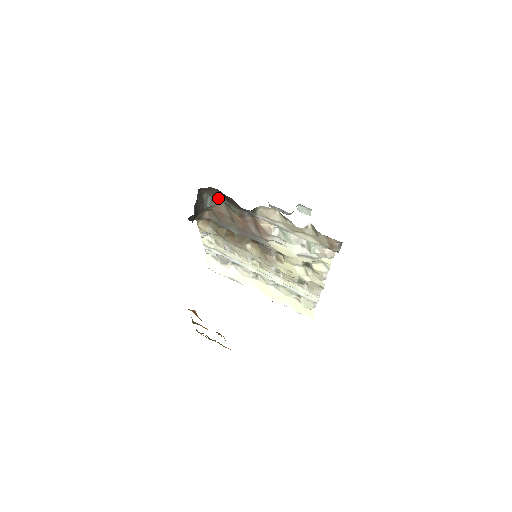
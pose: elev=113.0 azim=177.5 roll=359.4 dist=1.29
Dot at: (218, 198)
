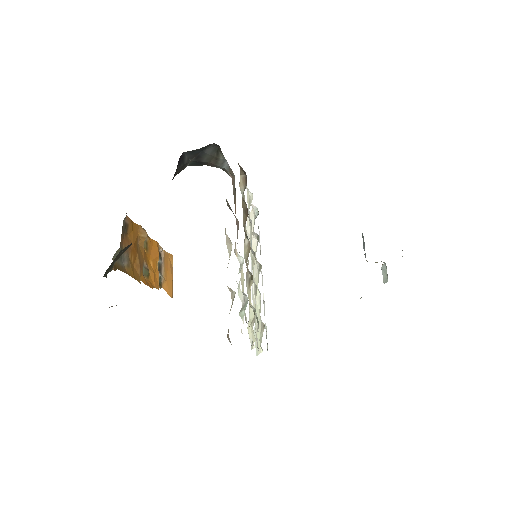
Dot at: occluded
